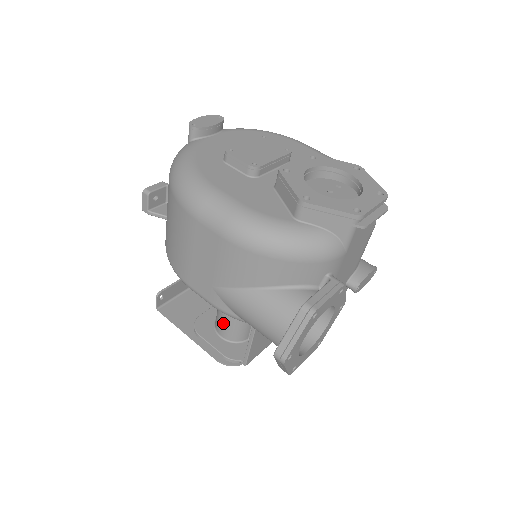
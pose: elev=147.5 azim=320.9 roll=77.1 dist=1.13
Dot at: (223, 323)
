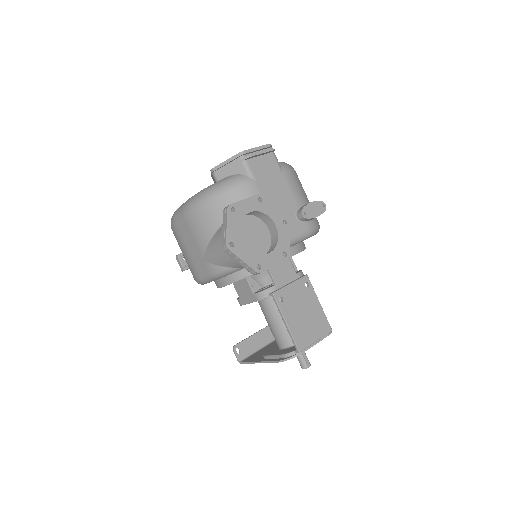
Dot at: (274, 333)
